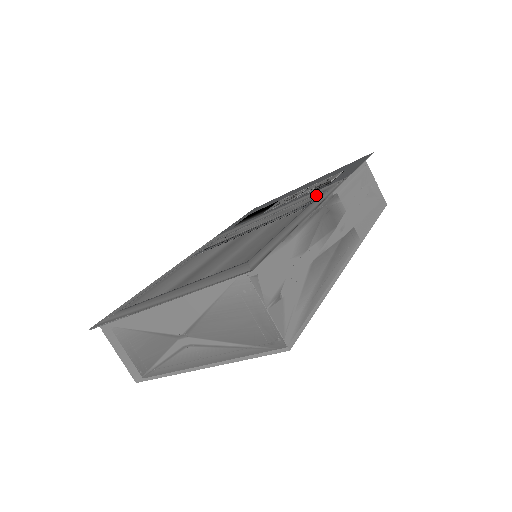
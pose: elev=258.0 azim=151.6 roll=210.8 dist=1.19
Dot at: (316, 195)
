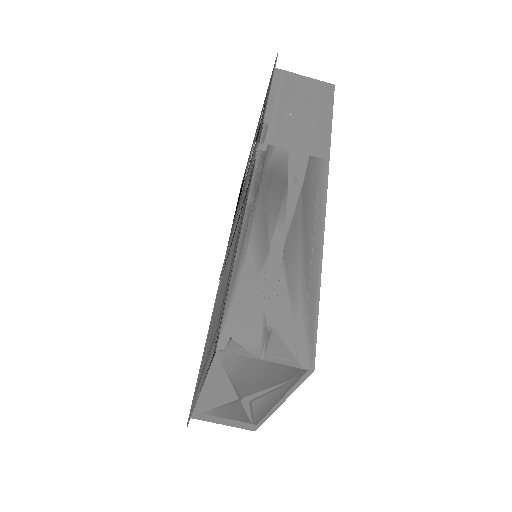
Dot at: (251, 166)
